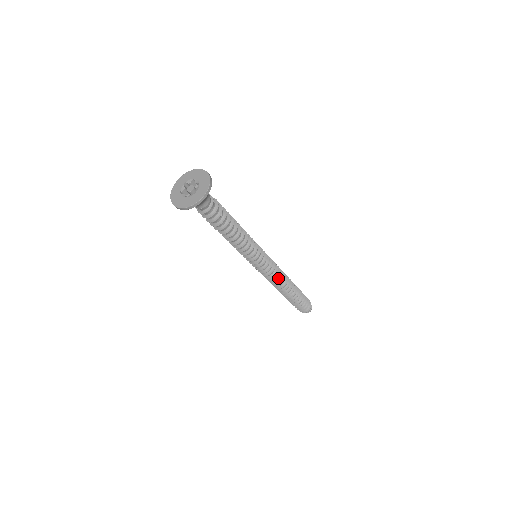
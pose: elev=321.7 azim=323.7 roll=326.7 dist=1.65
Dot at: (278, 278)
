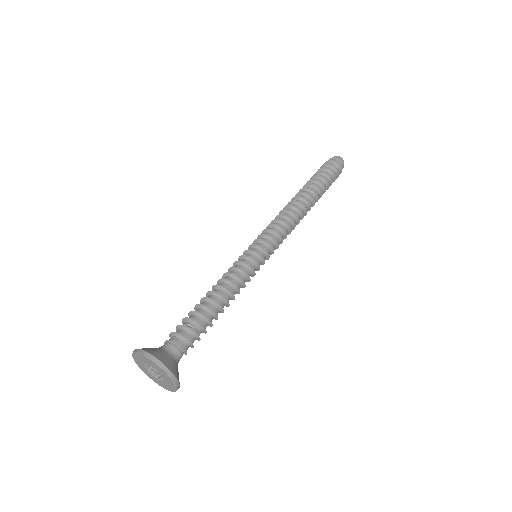
Dot at: (291, 228)
